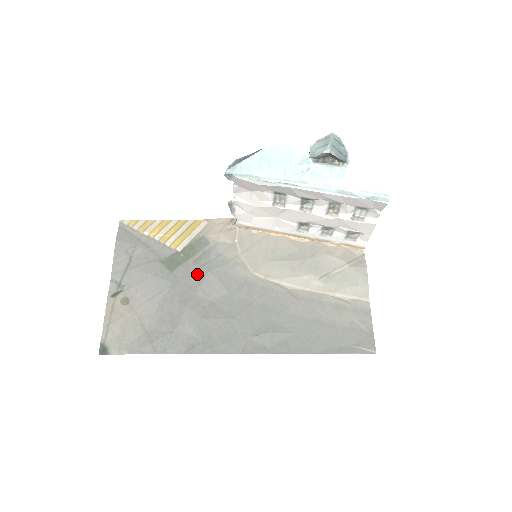
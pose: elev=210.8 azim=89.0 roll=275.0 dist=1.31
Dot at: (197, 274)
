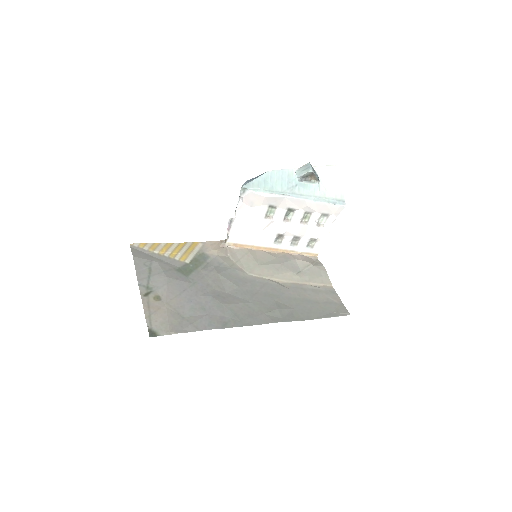
Dot at: (209, 276)
